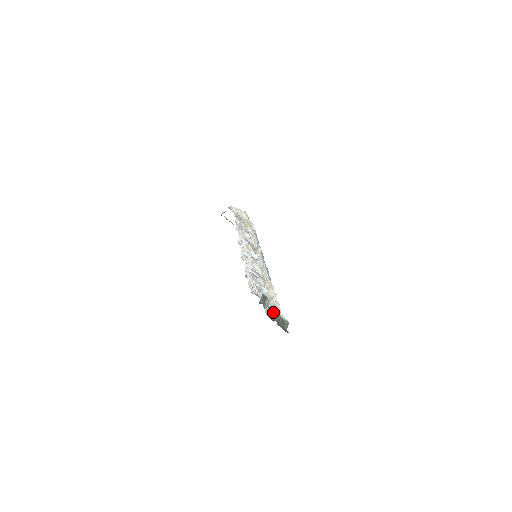
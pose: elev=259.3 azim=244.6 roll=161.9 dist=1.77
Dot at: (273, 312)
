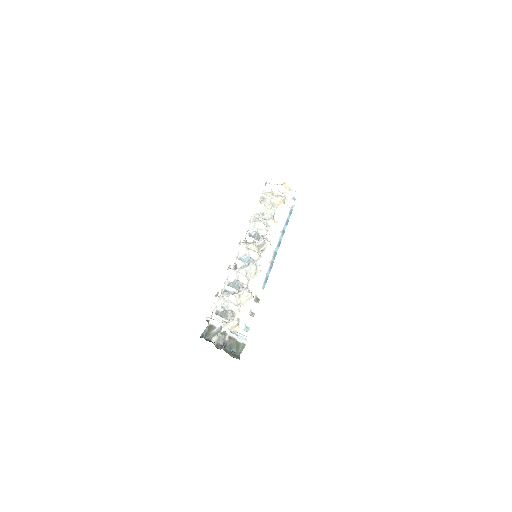
Dot at: (224, 338)
